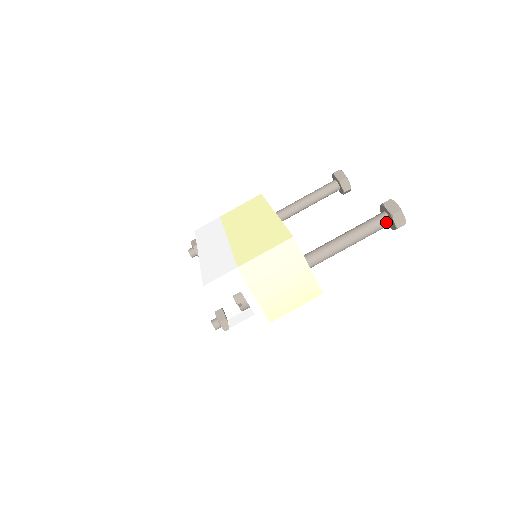
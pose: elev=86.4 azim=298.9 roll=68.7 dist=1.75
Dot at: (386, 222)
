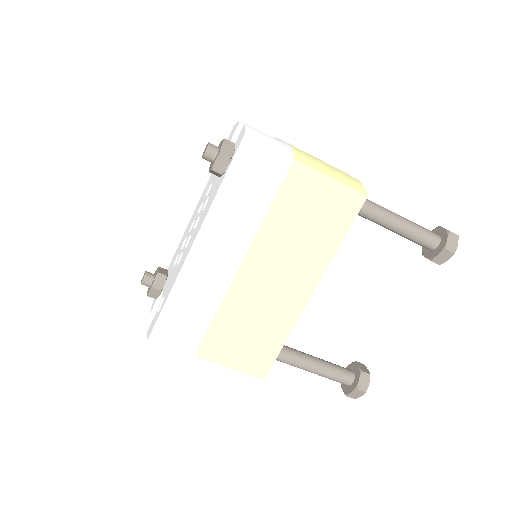
Dot at: (342, 383)
